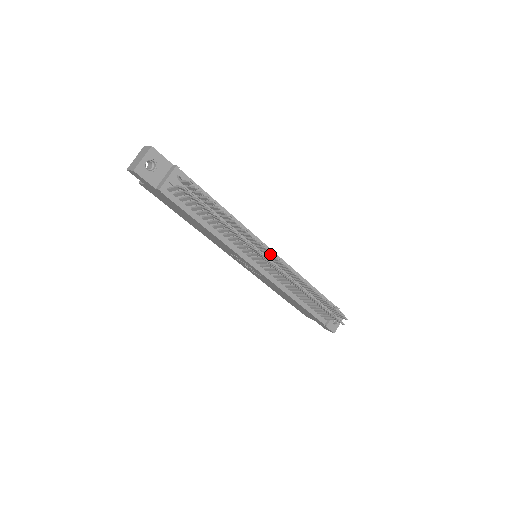
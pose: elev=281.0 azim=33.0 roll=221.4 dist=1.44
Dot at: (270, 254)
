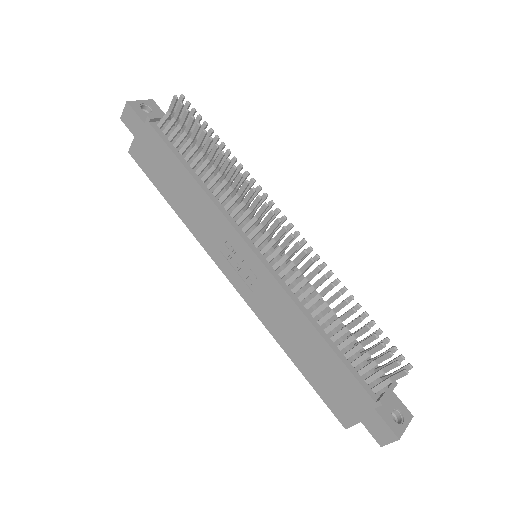
Dot at: occluded
